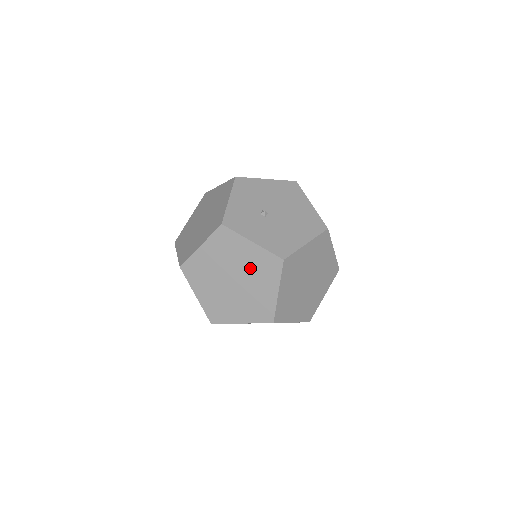
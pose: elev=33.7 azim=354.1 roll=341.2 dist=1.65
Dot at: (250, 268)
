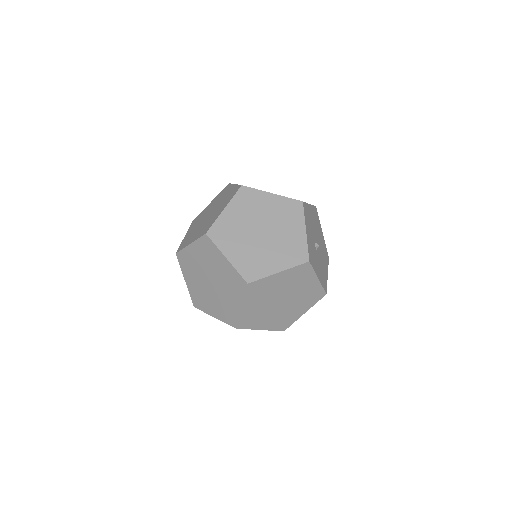
Dot at: (301, 295)
